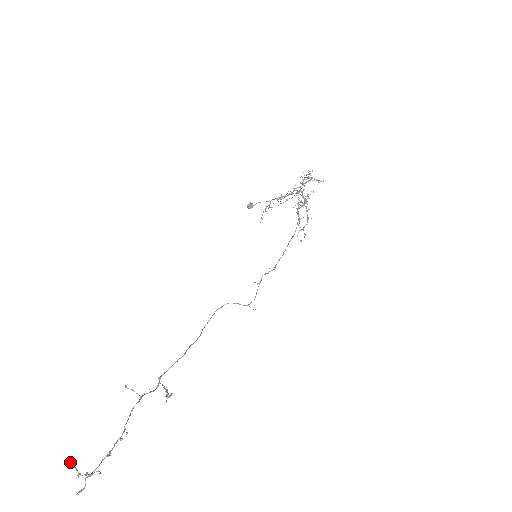
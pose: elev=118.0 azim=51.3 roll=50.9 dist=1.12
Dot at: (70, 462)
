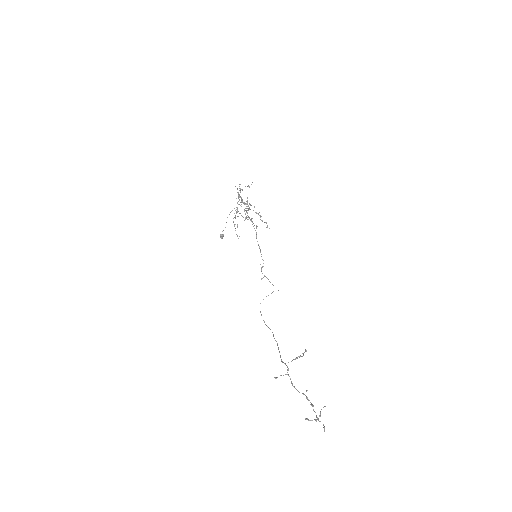
Dot at: (305, 419)
